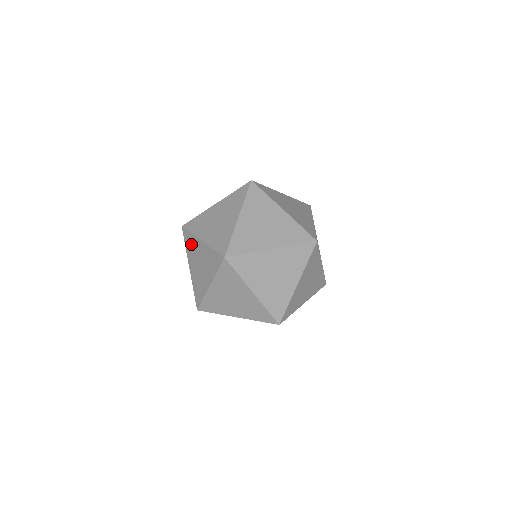
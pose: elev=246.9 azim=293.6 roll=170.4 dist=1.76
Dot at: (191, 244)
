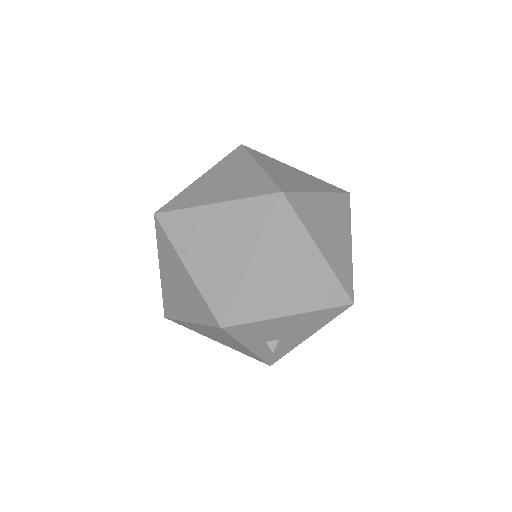
Dot at: (169, 300)
